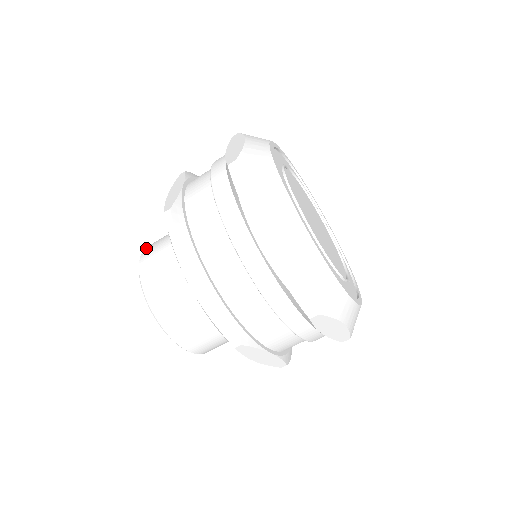
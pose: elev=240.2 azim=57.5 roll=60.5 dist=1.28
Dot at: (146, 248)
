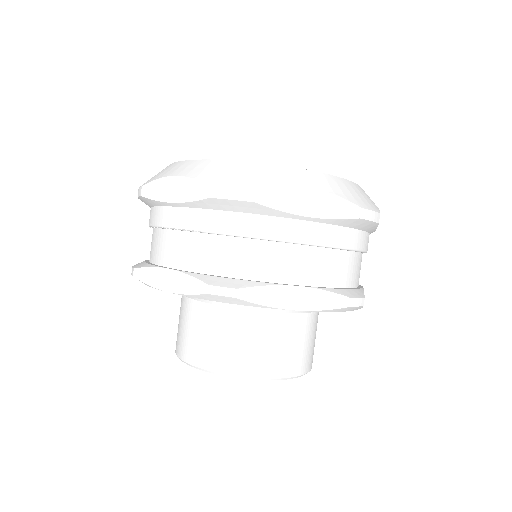
Dot at: occluded
